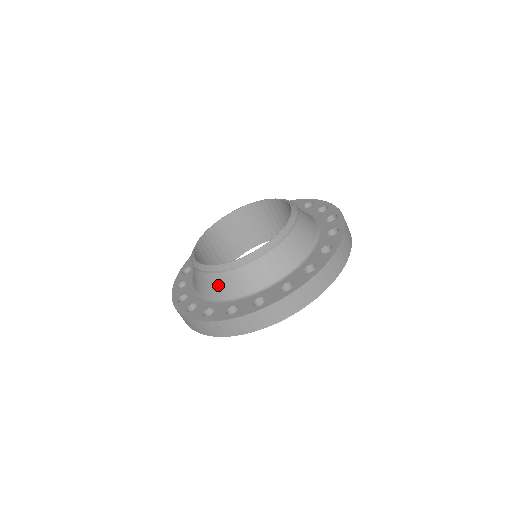
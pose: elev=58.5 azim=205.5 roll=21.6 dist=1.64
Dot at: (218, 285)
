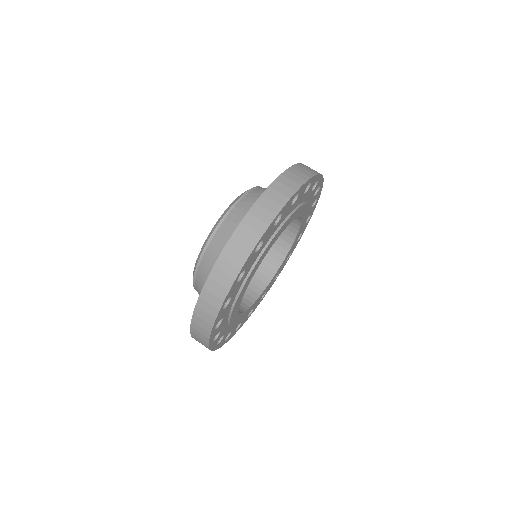
Dot at: (219, 246)
